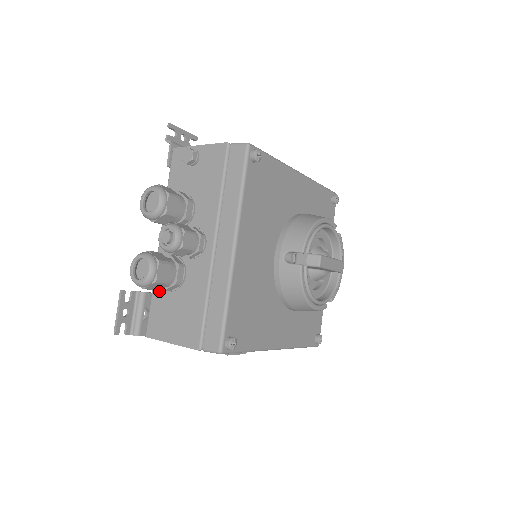
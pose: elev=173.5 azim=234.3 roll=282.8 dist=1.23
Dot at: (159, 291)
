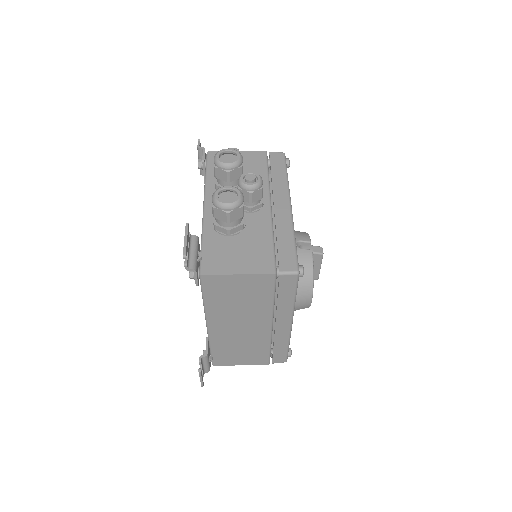
Dot at: (212, 238)
